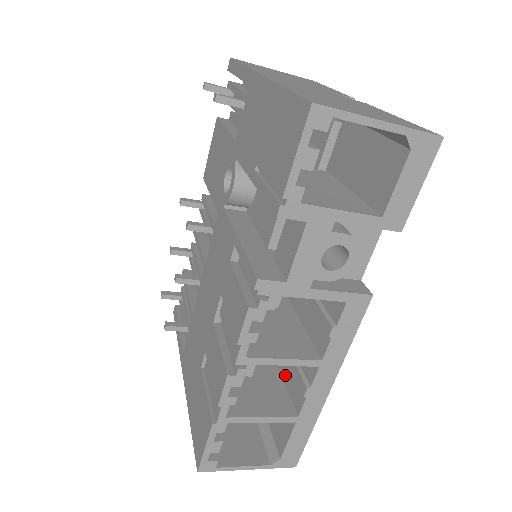
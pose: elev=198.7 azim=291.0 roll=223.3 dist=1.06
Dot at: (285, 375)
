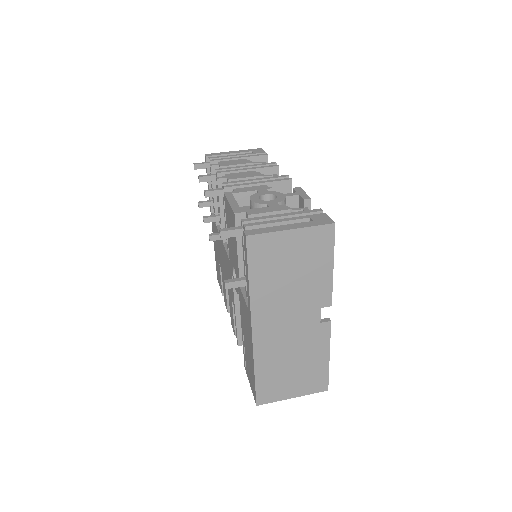
Dot at: occluded
